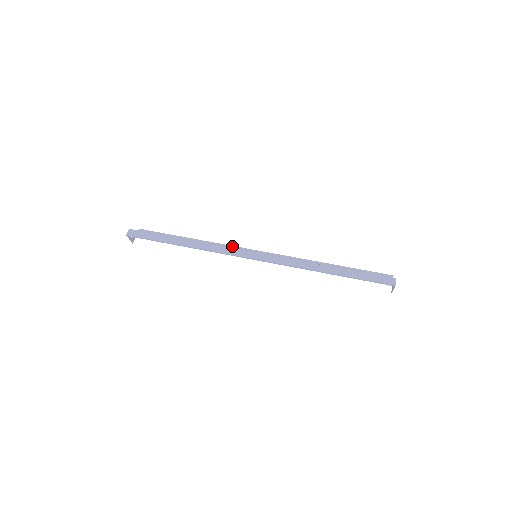
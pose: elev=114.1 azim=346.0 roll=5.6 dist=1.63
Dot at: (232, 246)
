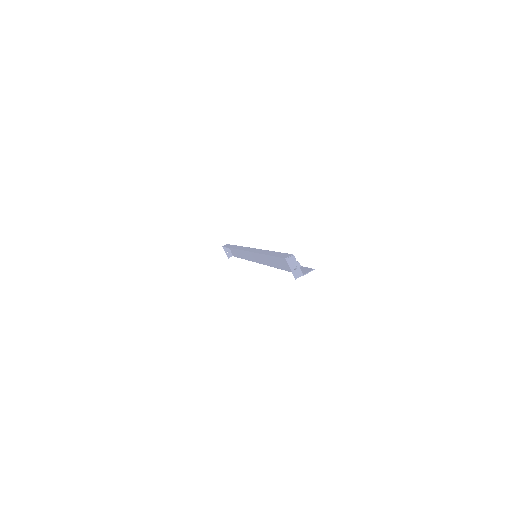
Dot at: occluded
